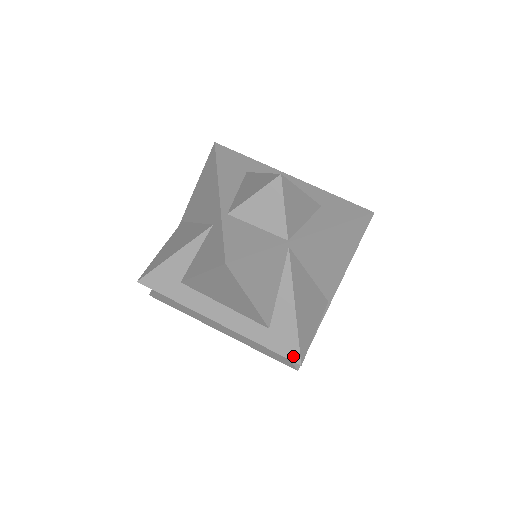
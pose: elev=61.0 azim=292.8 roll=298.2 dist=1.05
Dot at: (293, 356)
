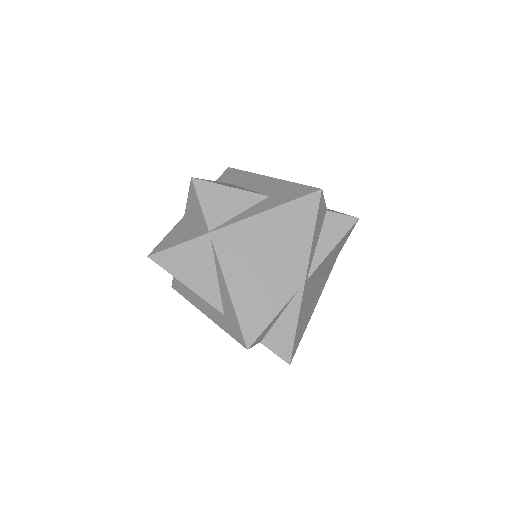
Dot at: (241, 340)
